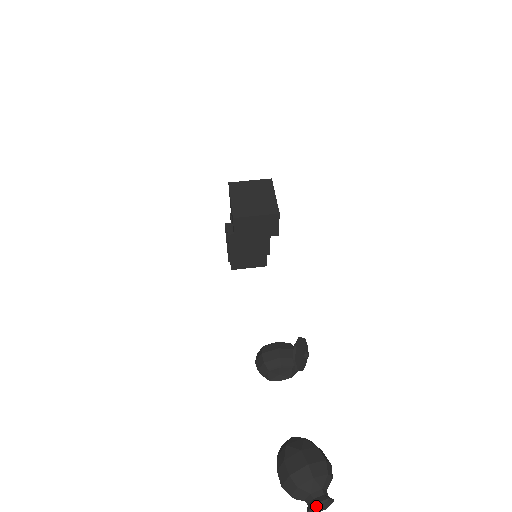
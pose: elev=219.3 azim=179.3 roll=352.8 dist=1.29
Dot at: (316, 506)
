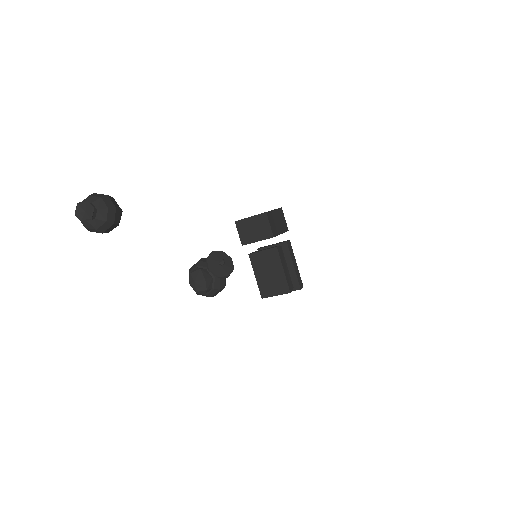
Dot at: (82, 212)
